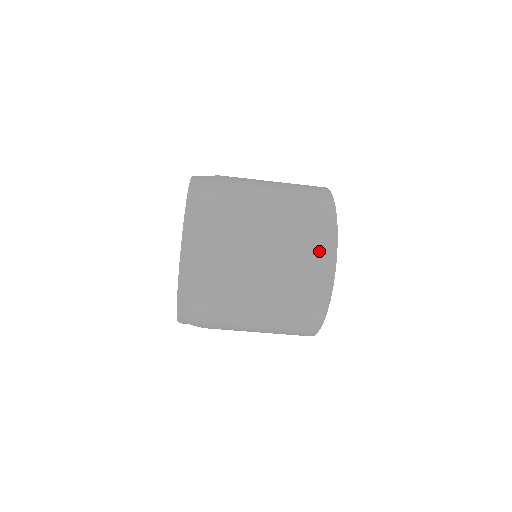
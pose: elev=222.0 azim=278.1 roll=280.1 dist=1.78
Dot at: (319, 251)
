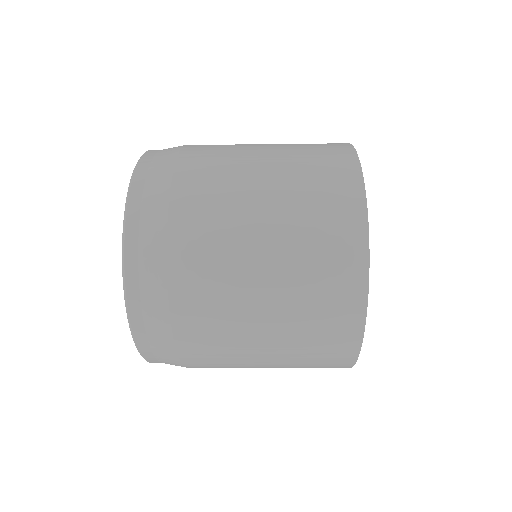
Dot at: occluded
